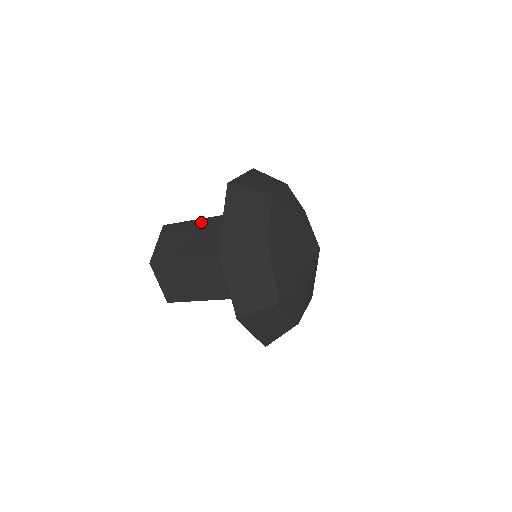
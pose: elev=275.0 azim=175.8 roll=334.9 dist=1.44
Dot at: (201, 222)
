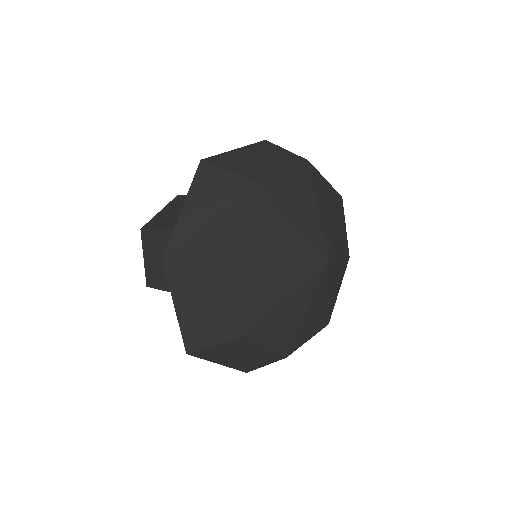
Dot at: occluded
